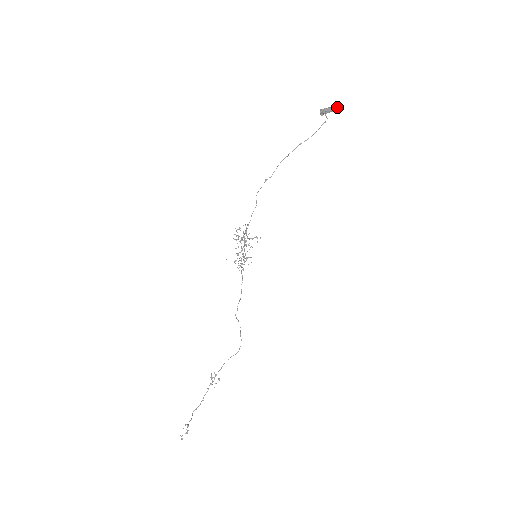
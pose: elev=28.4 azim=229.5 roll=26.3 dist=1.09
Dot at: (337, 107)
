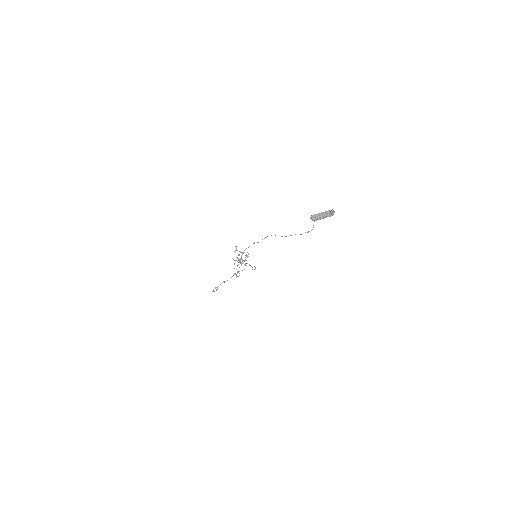
Dot at: (332, 214)
